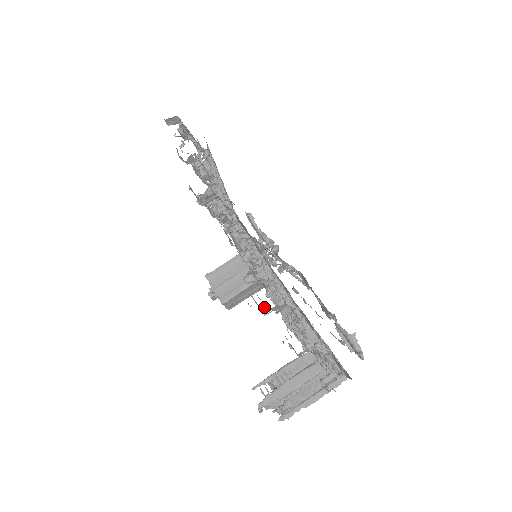
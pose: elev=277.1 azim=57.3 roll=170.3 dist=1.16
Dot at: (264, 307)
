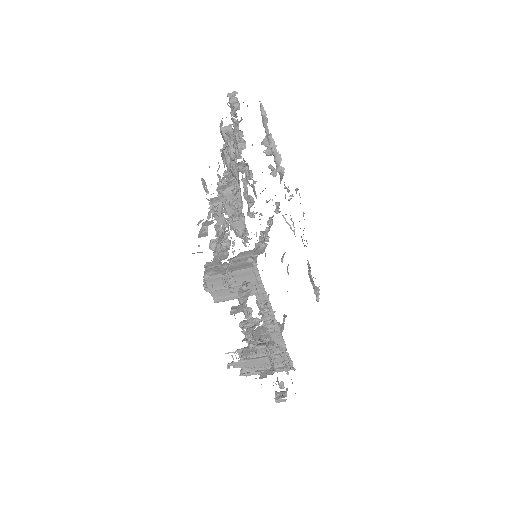
Dot at: occluded
